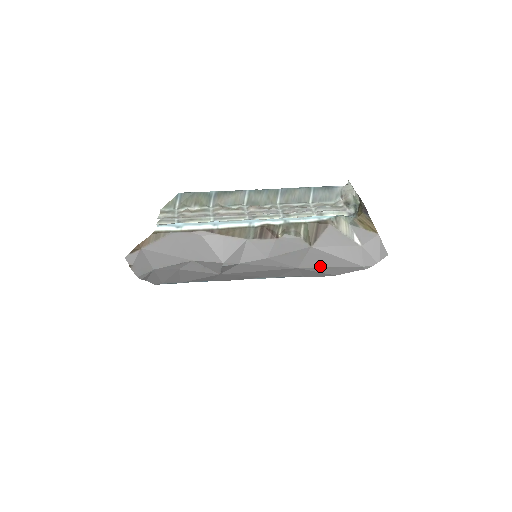
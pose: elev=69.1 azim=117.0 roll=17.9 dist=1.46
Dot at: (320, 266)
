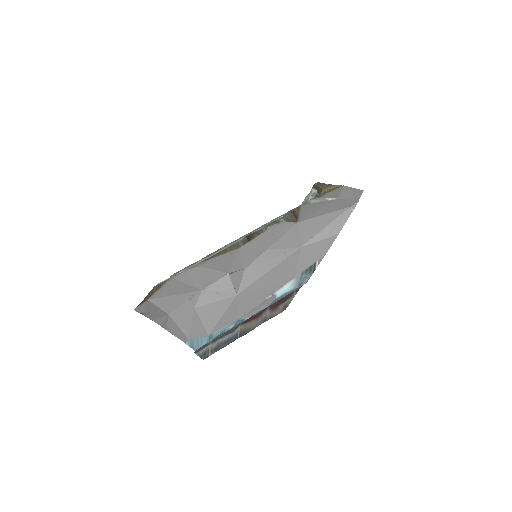
Dot at: (317, 232)
